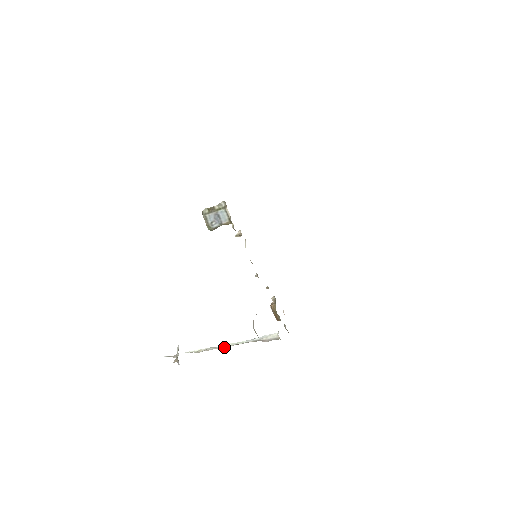
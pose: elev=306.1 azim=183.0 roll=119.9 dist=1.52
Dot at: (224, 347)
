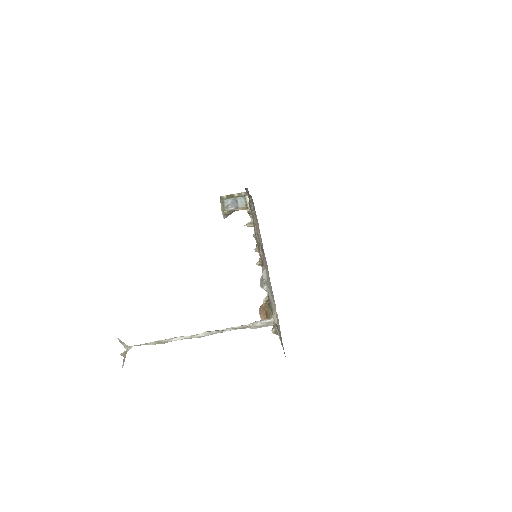
Dot at: (199, 335)
